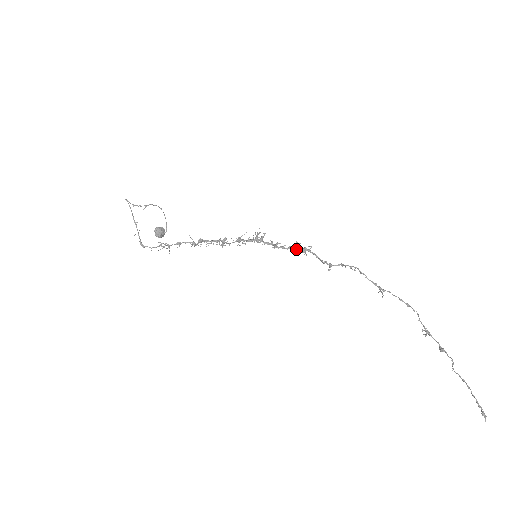
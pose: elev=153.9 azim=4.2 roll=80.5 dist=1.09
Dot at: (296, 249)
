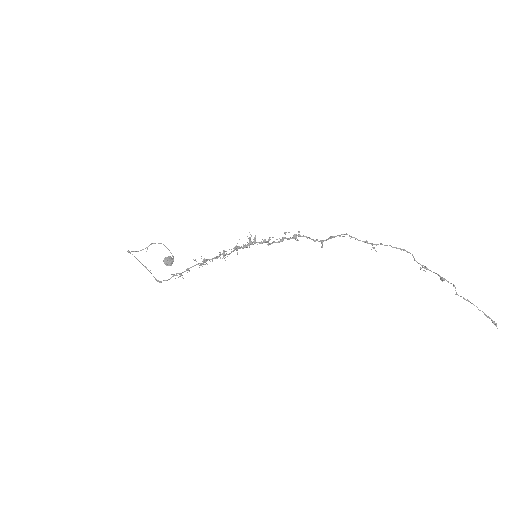
Dot at: (287, 239)
